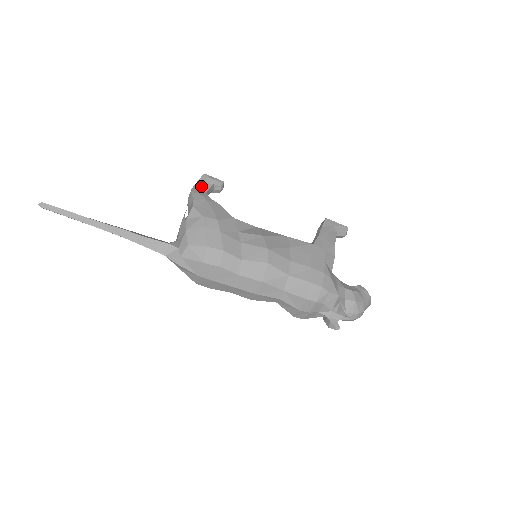
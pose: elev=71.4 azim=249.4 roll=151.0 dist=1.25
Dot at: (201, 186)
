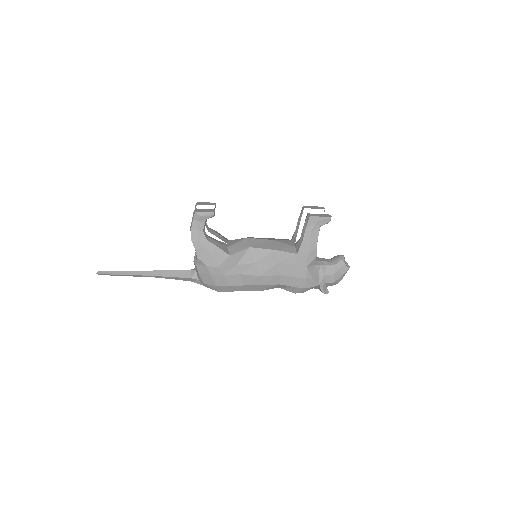
Dot at: (197, 227)
